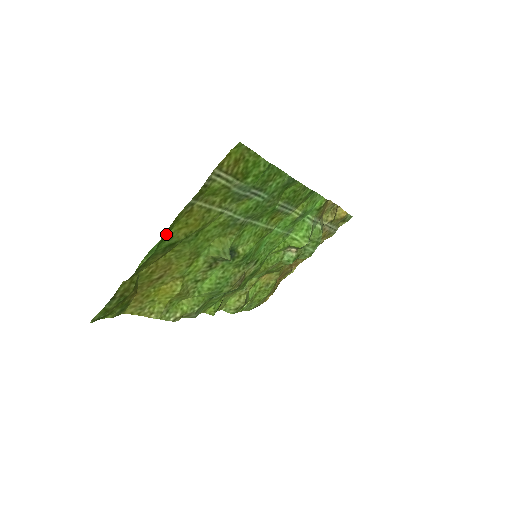
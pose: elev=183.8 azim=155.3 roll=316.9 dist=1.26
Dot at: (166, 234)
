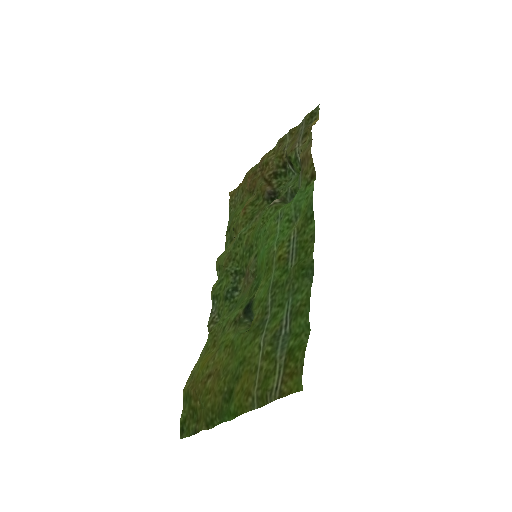
Dot at: (232, 411)
